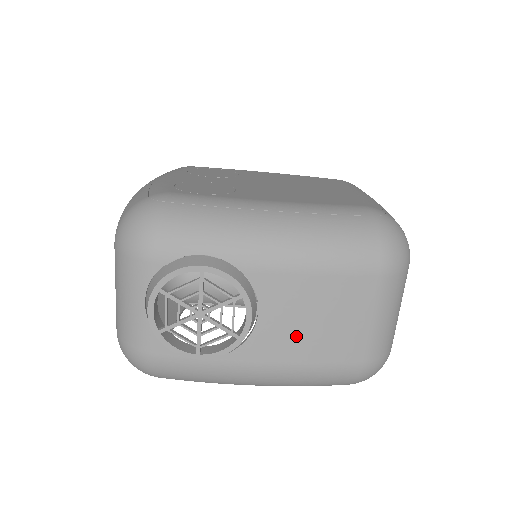
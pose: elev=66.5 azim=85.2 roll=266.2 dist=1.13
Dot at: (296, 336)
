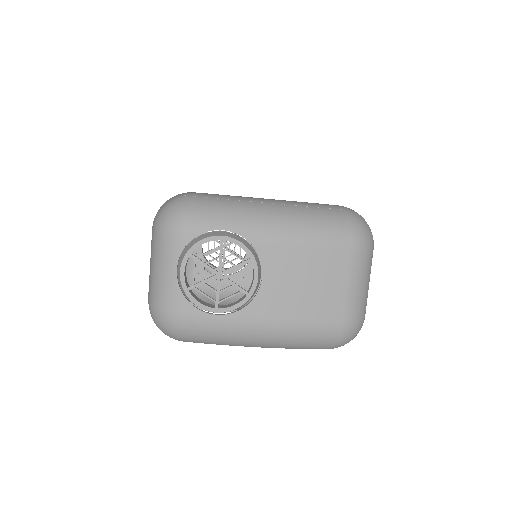
Dot at: (291, 296)
